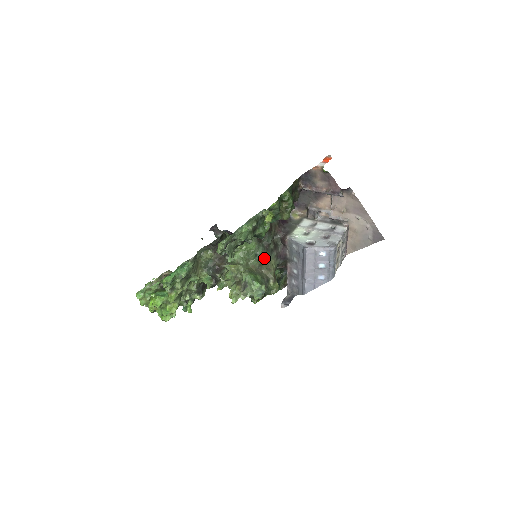
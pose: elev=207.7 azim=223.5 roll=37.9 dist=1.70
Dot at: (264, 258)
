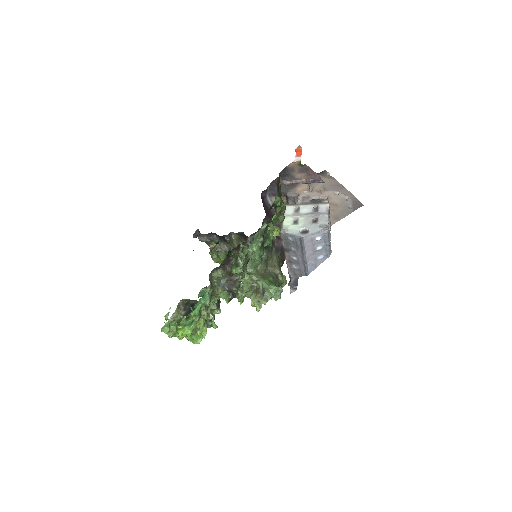
Dot at: (268, 258)
